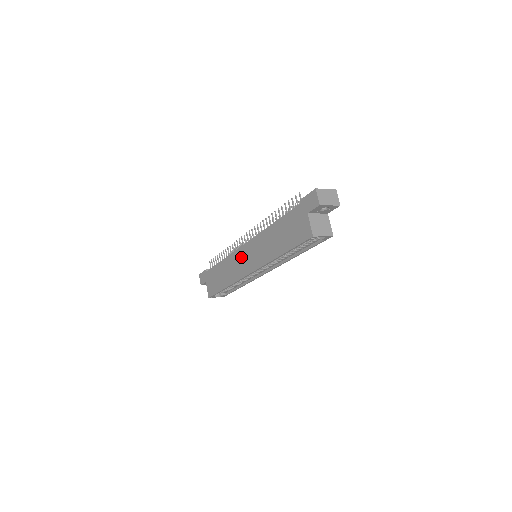
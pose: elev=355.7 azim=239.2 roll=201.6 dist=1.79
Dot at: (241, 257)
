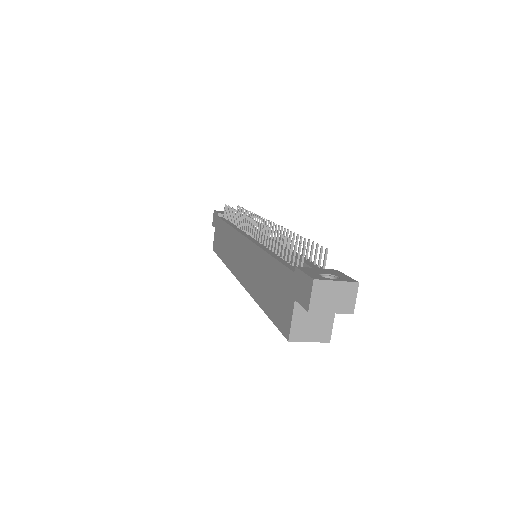
Dot at: (238, 247)
